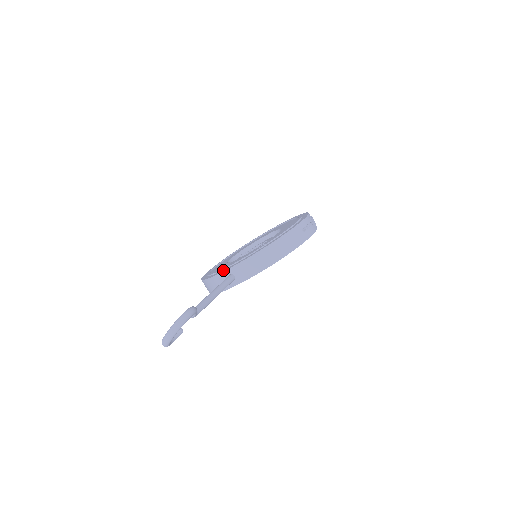
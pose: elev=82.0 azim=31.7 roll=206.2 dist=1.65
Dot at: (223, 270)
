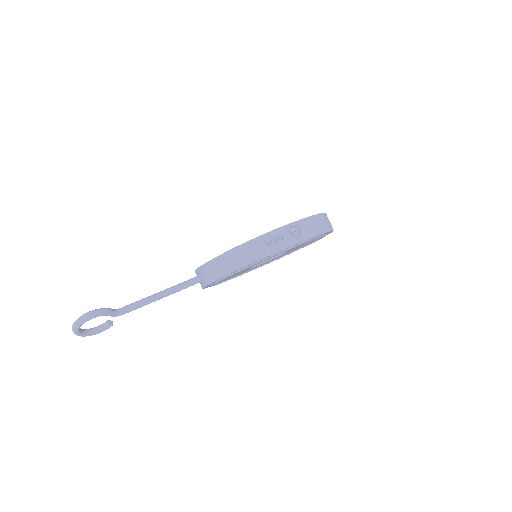
Dot at: occluded
